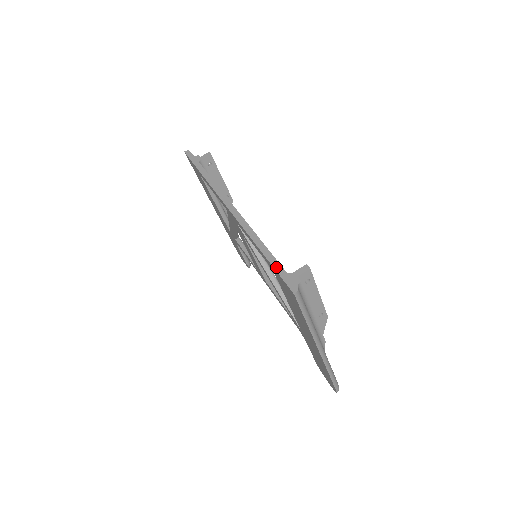
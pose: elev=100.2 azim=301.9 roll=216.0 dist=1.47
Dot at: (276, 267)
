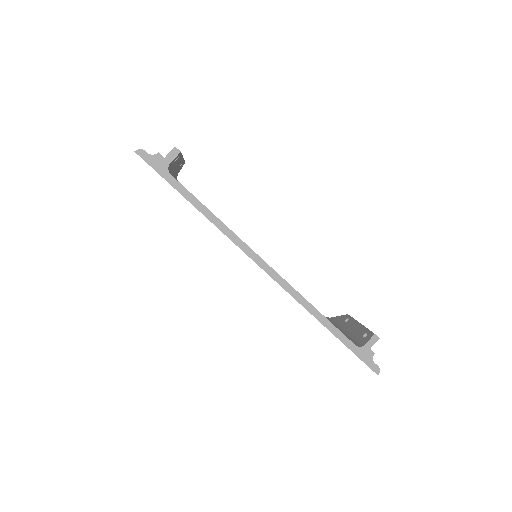
Dot at: (352, 349)
